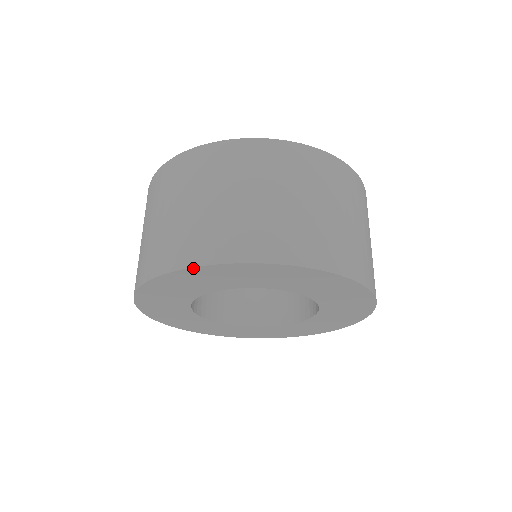
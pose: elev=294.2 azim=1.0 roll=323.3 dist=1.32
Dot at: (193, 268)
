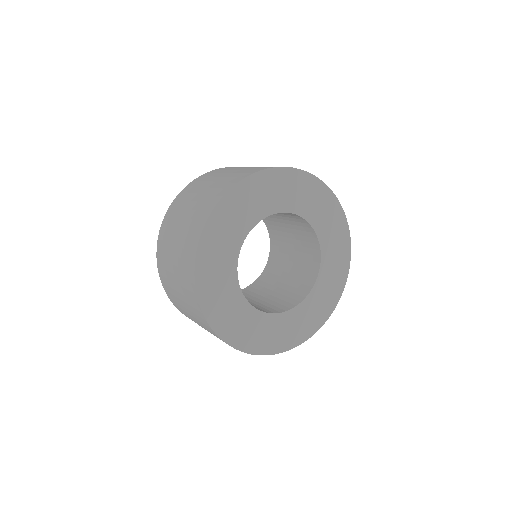
Dot at: (233, 188)
